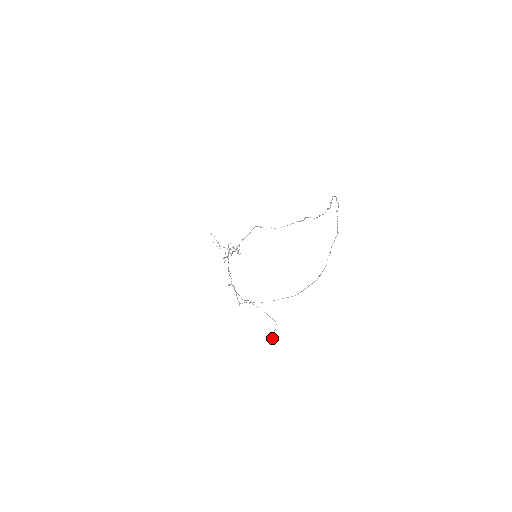
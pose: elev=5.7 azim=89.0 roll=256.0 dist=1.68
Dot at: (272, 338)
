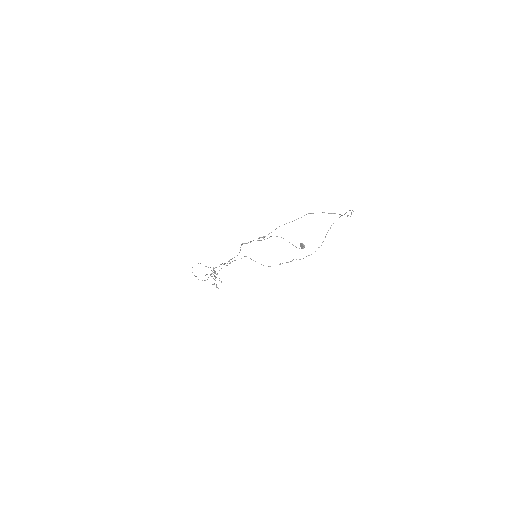
Dot at: (304, 245)
